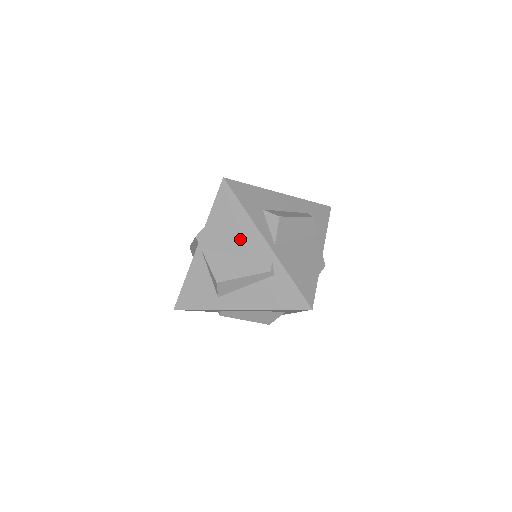
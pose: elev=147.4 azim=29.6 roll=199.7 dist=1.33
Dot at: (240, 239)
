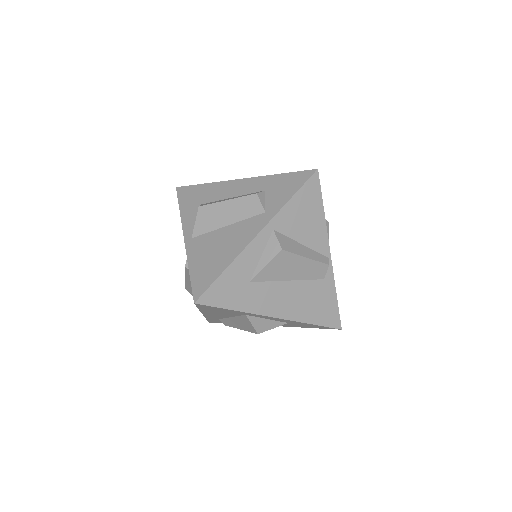
Dot at: occluded
